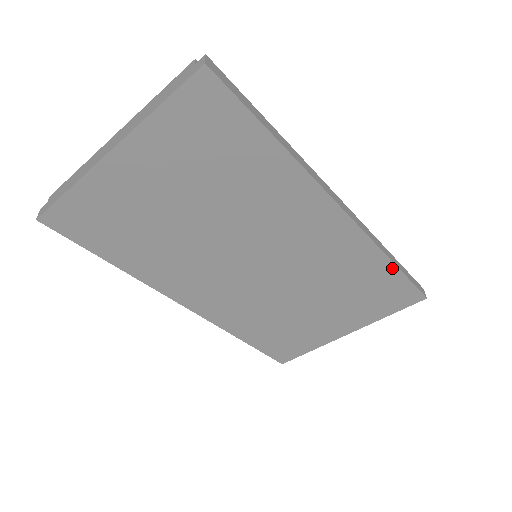
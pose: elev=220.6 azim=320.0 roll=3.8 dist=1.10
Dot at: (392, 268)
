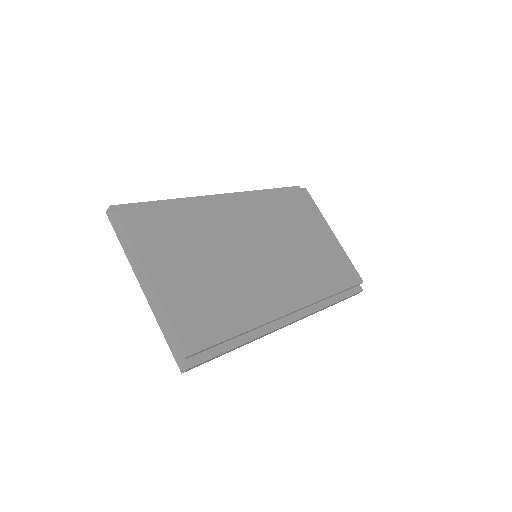
Dot at: occluded
